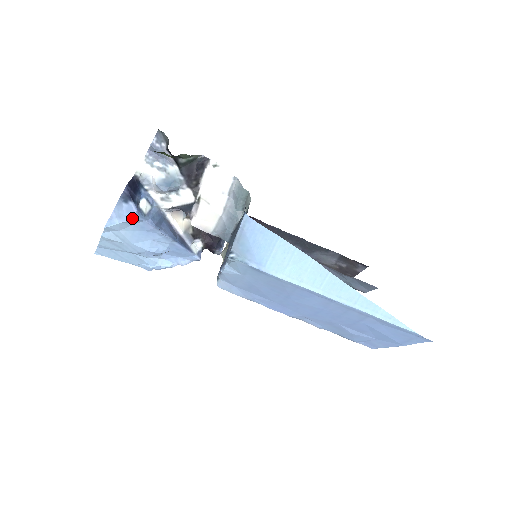
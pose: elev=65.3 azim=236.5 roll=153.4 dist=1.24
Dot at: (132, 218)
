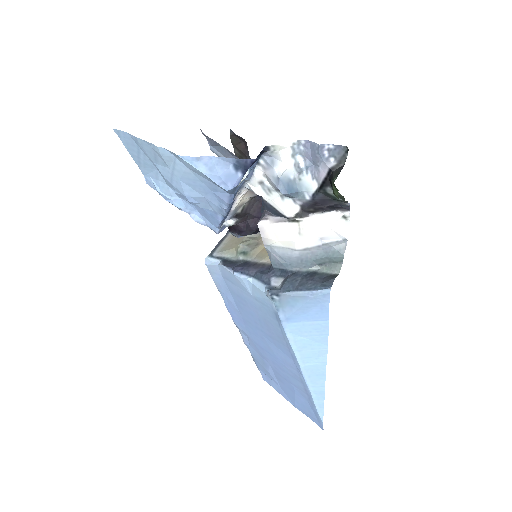
Dot at: (224, 187)
